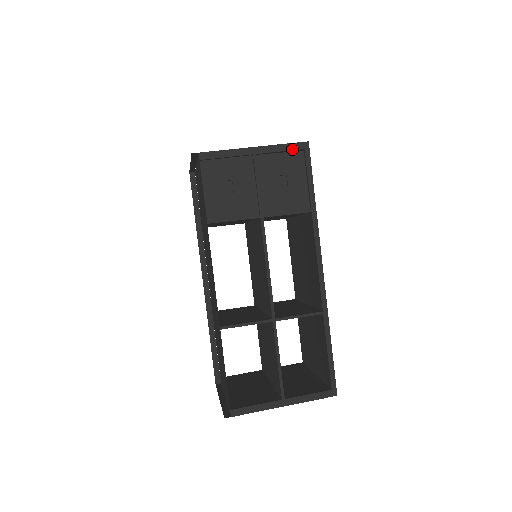
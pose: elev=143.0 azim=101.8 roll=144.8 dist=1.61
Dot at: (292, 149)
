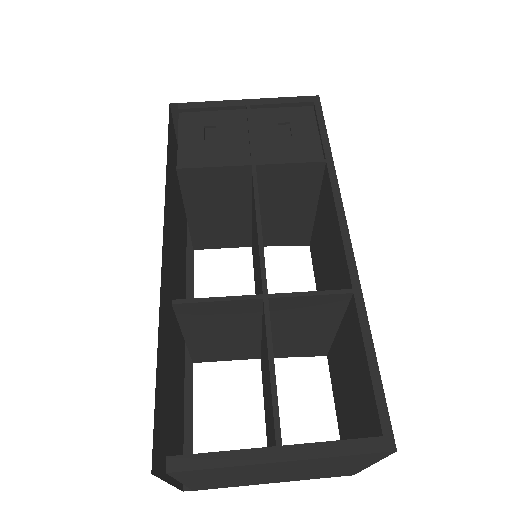
Dot at: (297, 102)
